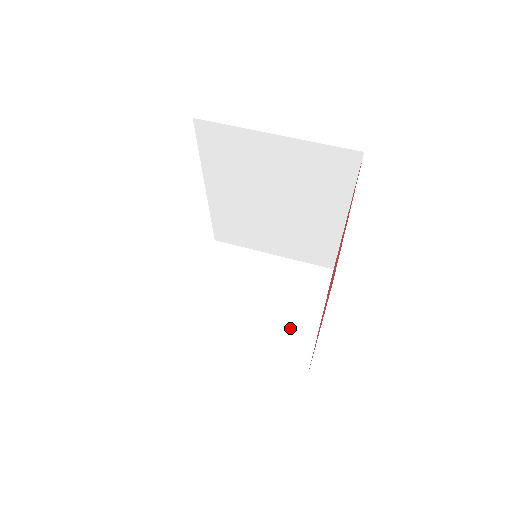
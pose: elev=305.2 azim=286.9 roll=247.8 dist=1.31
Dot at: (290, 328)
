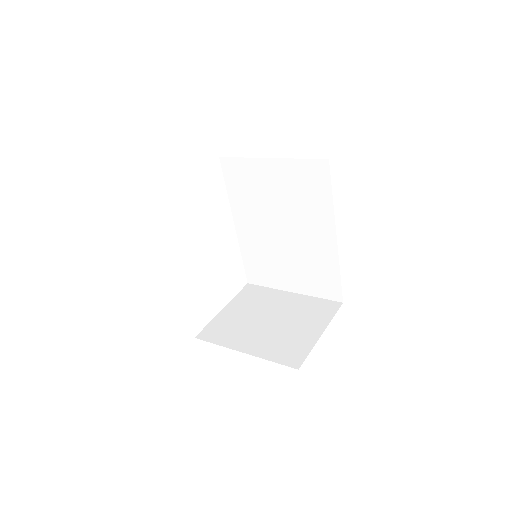
Dot at: (291, 339)
